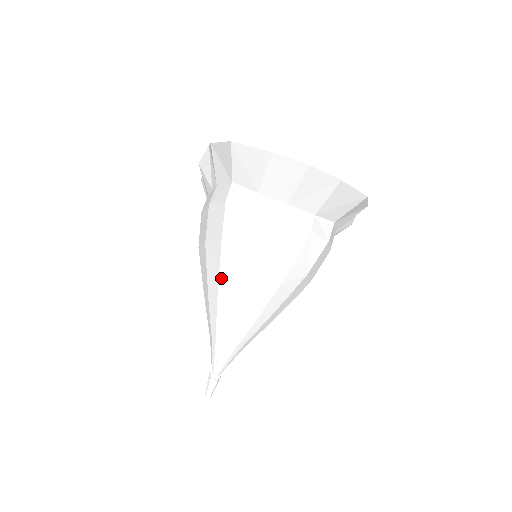
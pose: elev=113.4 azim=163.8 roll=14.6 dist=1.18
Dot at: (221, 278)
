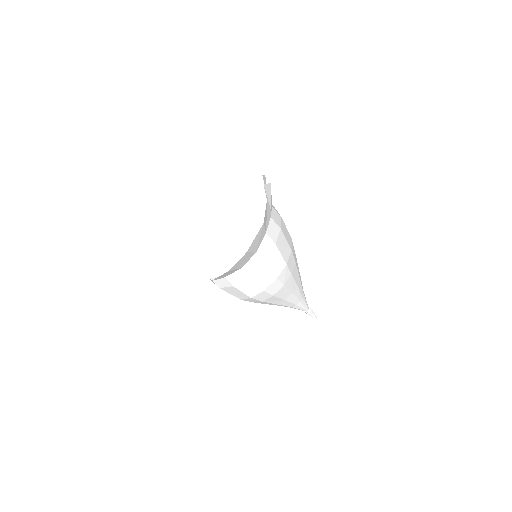
Dot at: occluded
